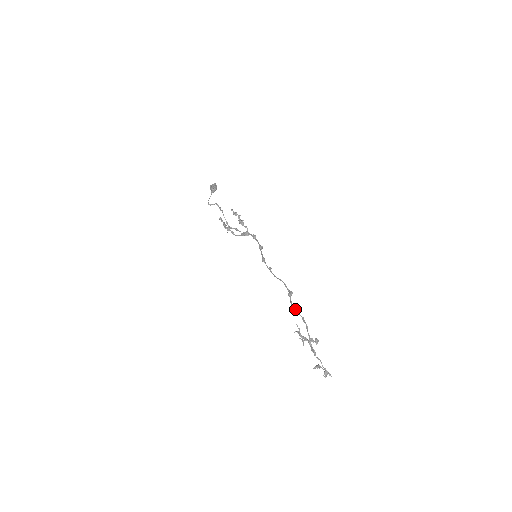
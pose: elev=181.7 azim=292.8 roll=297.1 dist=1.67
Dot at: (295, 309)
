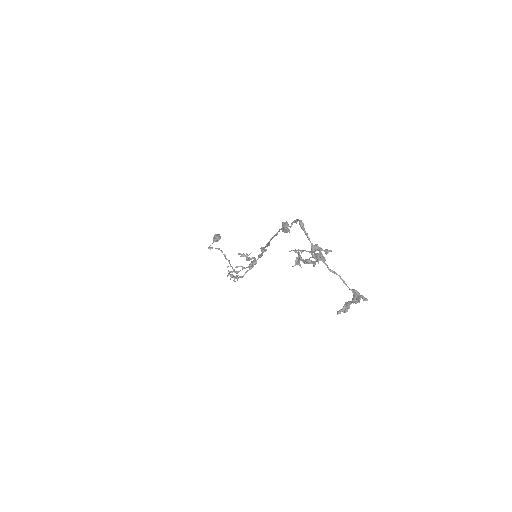
Dot at: (285, 222)
